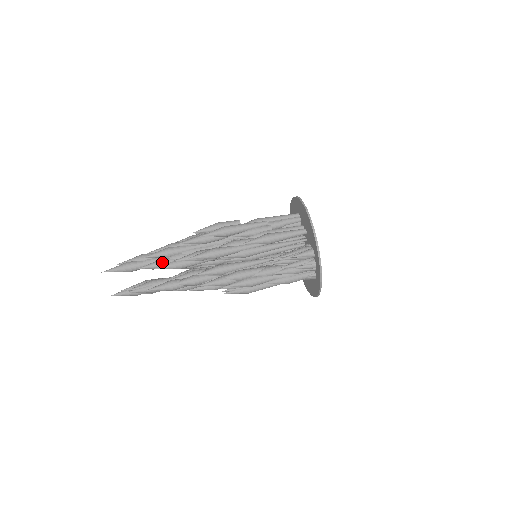
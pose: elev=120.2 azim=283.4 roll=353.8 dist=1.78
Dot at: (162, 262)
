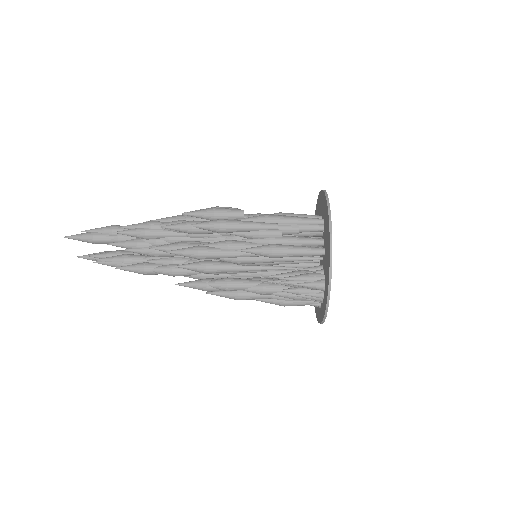
Dot at: (135, 245)
